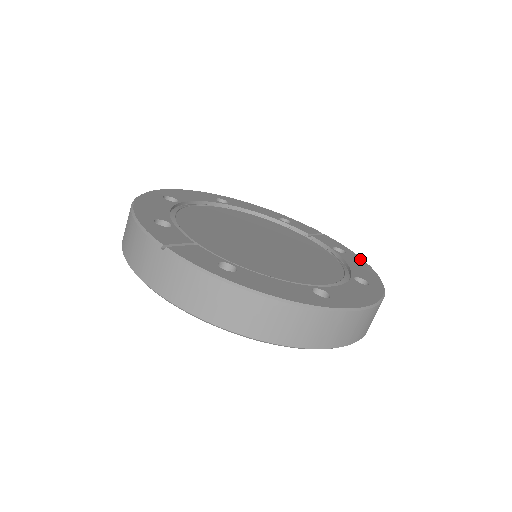
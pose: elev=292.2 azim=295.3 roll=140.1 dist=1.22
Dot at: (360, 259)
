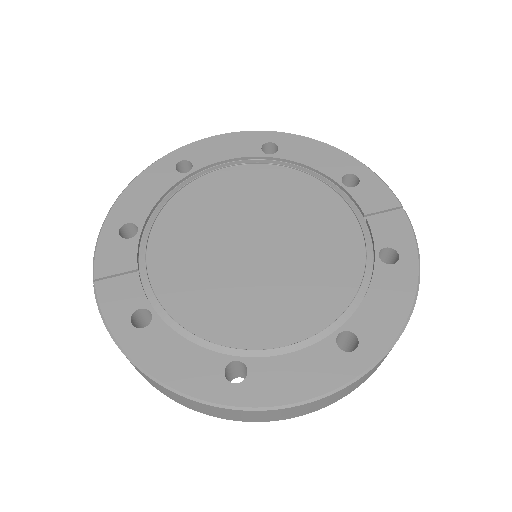
Dot at: (411, 278)
